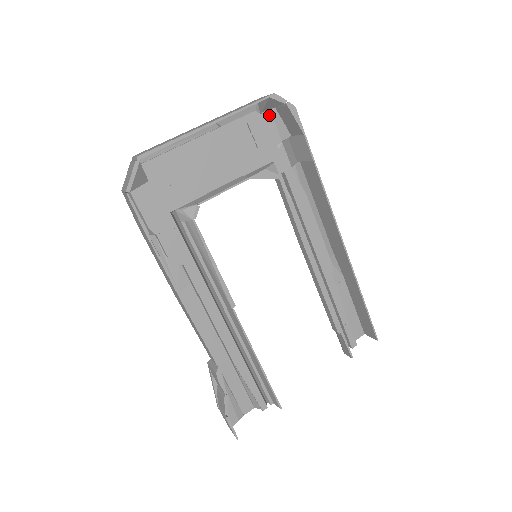
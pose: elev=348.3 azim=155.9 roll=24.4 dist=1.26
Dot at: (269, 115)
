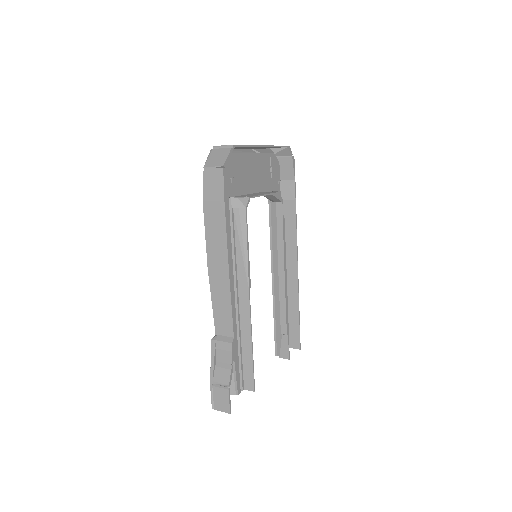
Dot at: occluded
